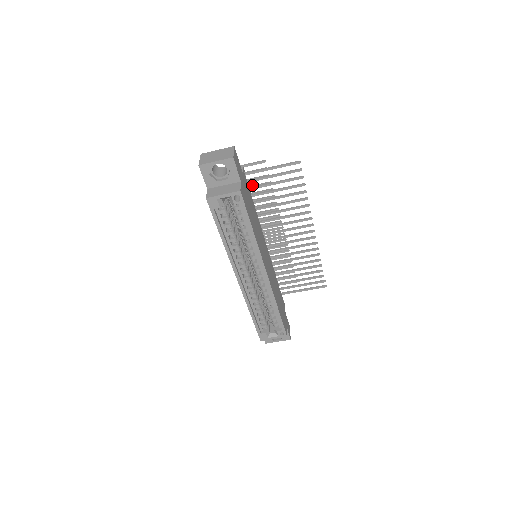
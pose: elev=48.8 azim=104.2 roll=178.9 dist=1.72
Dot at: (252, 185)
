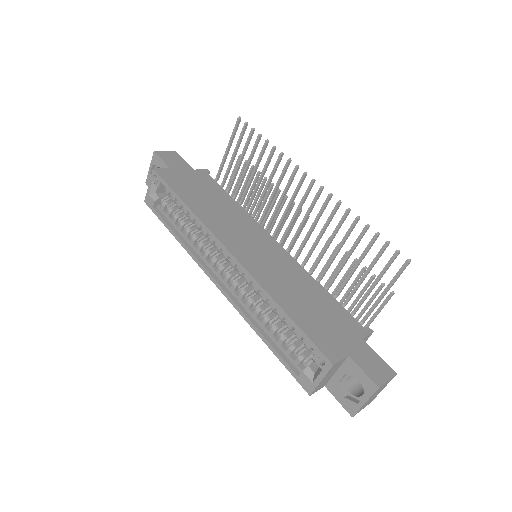
Dot at: (250, 191)
